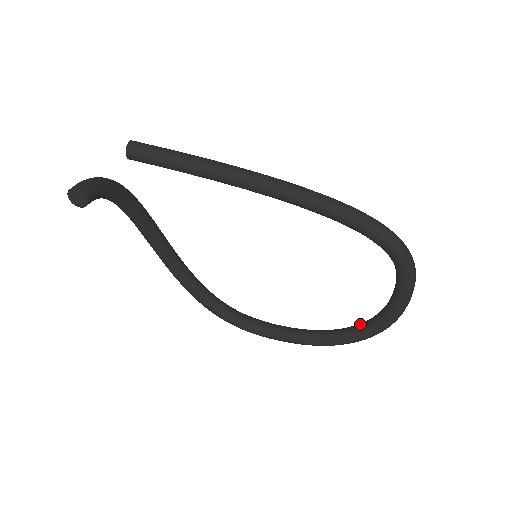
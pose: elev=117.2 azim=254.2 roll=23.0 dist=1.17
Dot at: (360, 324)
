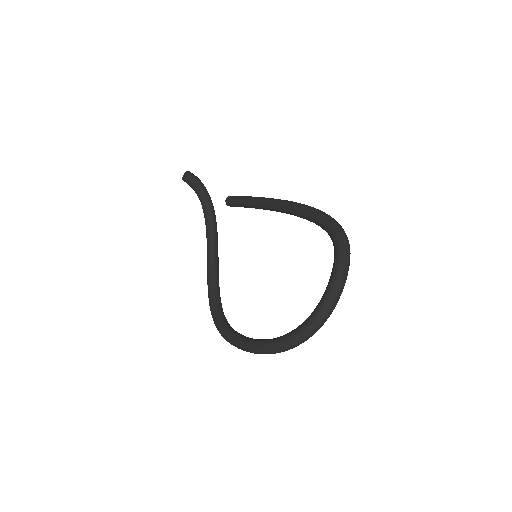
Dot at: occluded
